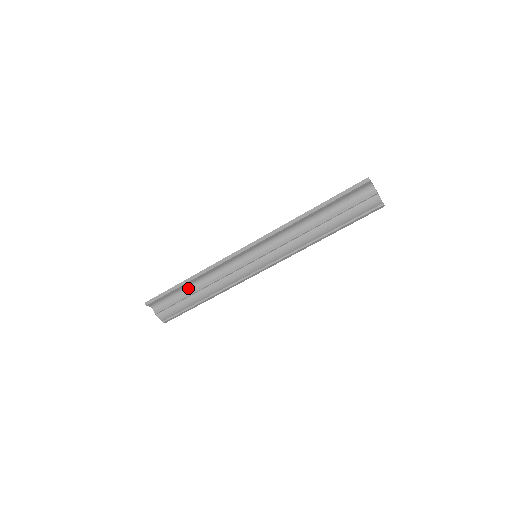
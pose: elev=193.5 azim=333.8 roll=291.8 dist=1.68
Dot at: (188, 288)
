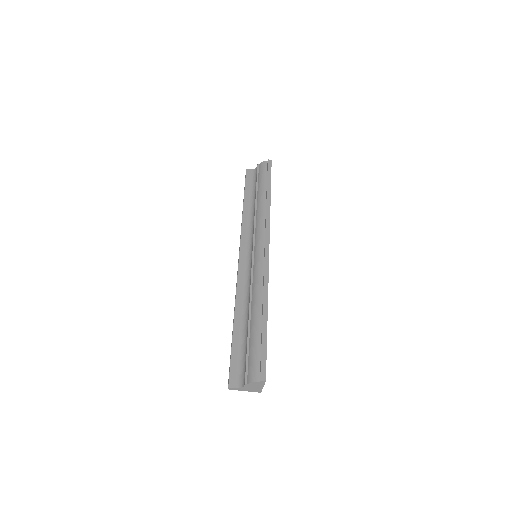
Dot at: (244, 331)
